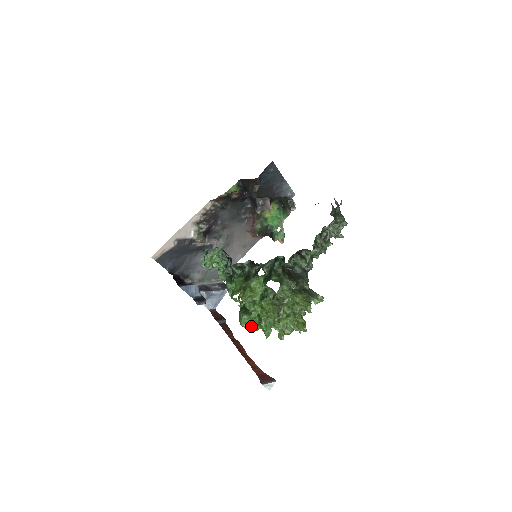
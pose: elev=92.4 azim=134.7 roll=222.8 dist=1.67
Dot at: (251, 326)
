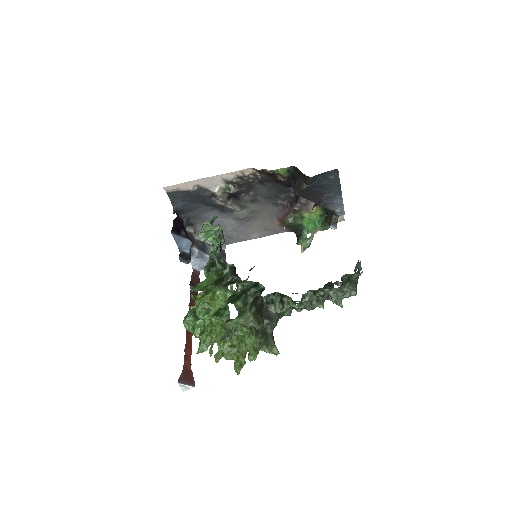
Dot at: (192, 331)
